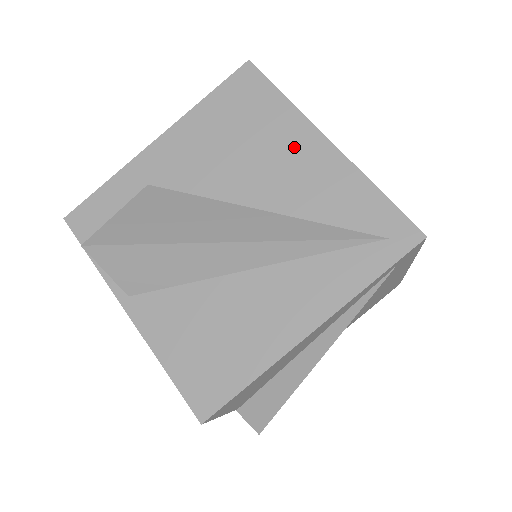
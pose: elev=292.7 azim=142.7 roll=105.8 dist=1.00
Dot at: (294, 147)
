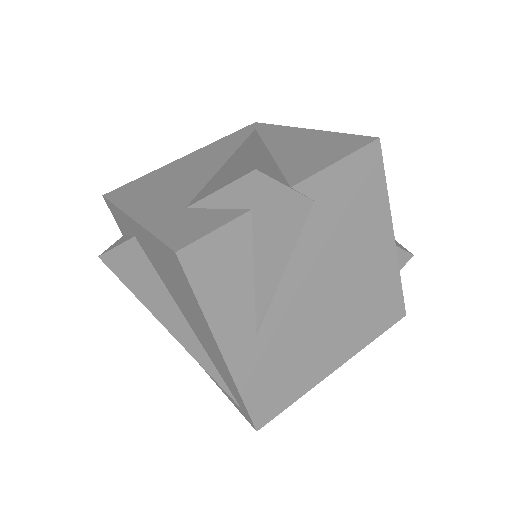
Dot at: (203, 329)
